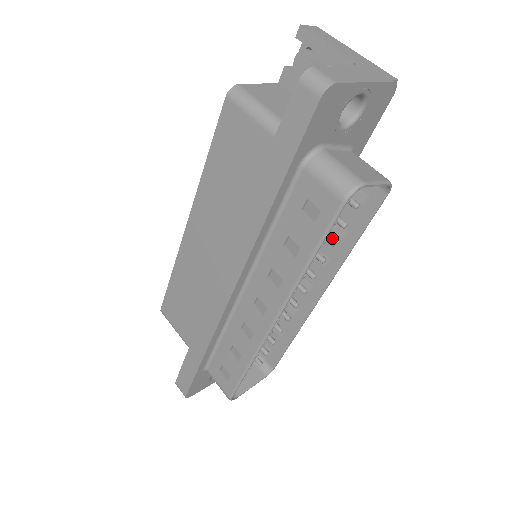
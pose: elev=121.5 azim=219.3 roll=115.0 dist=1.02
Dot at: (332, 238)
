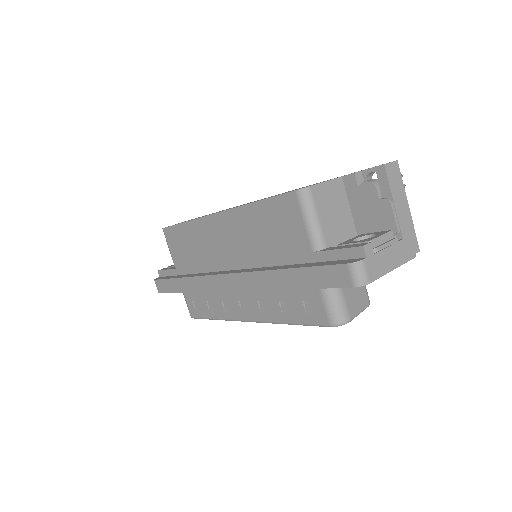
Dot at: occluded
